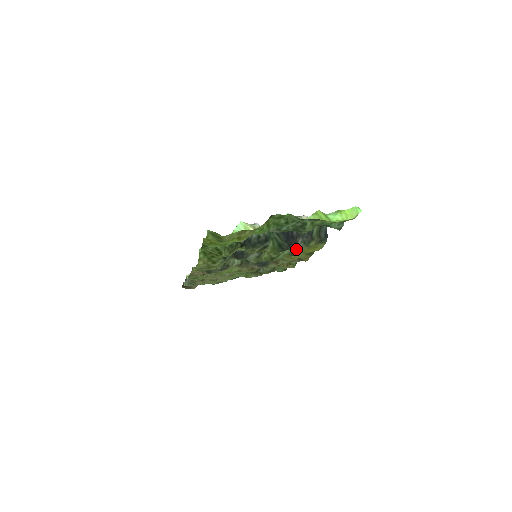
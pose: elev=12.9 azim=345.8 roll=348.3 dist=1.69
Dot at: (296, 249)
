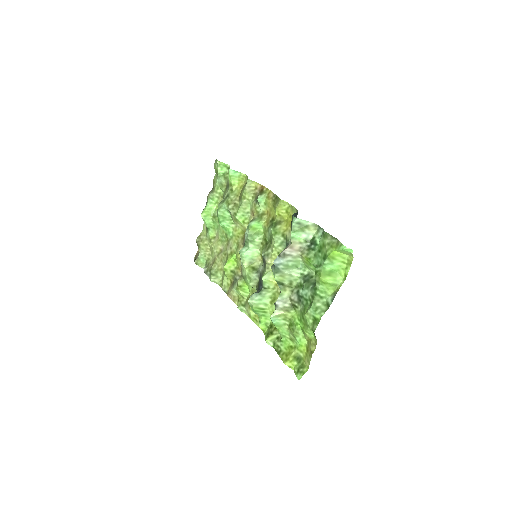
Dot at: (276, 226)
